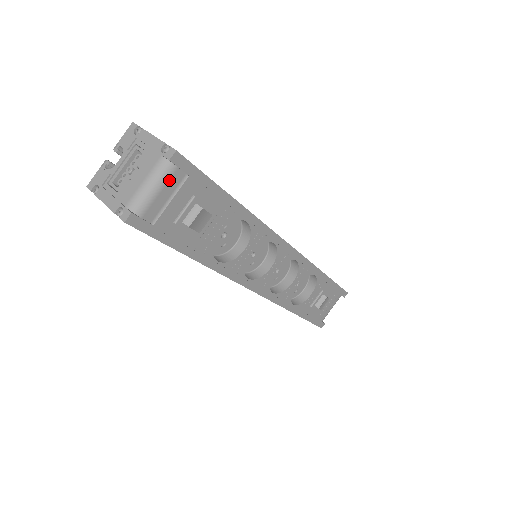
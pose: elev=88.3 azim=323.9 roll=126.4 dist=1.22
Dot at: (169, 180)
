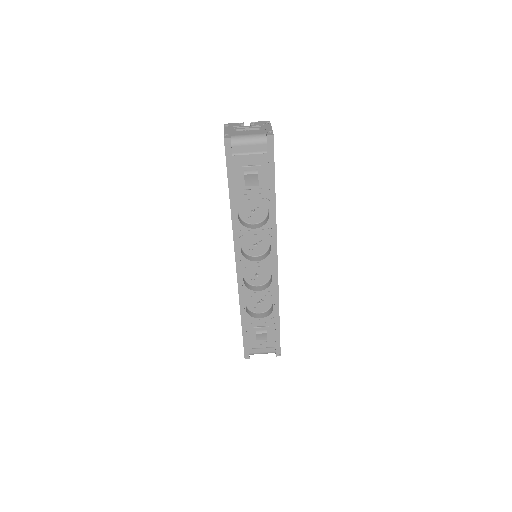
Dot at: (258, 144)
